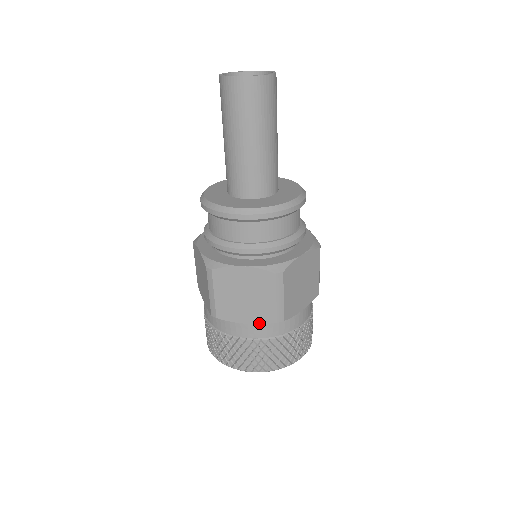
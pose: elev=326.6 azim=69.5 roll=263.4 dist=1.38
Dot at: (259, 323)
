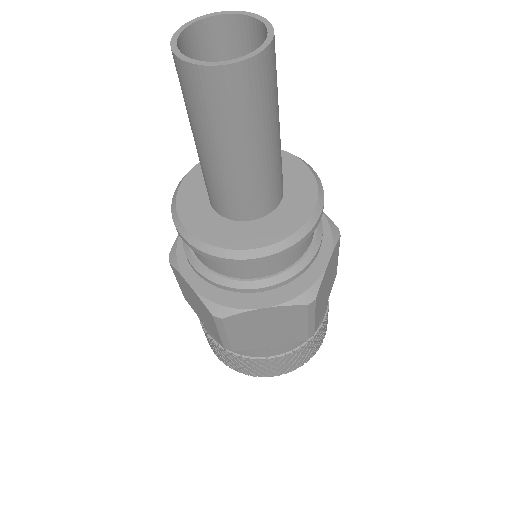
Dot at: (212, 334)
